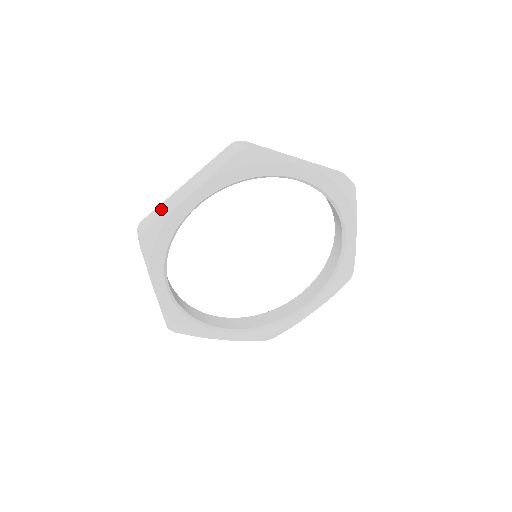
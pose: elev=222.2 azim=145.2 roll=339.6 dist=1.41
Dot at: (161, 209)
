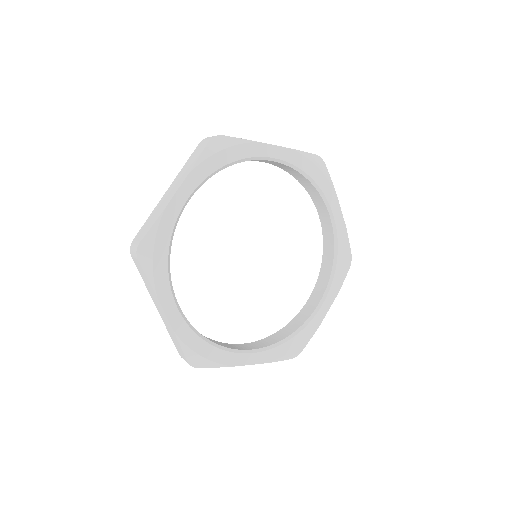
Dot at: (151, 219)
